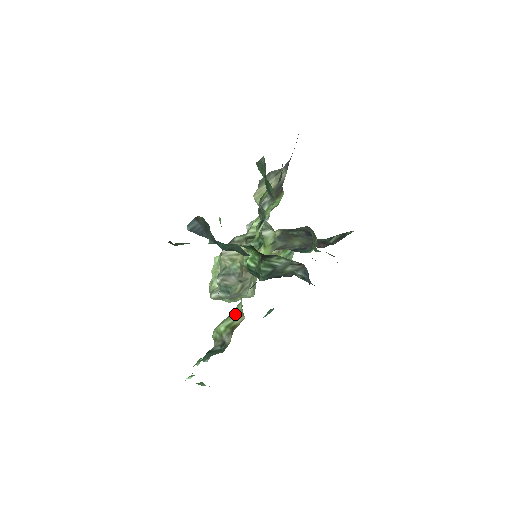
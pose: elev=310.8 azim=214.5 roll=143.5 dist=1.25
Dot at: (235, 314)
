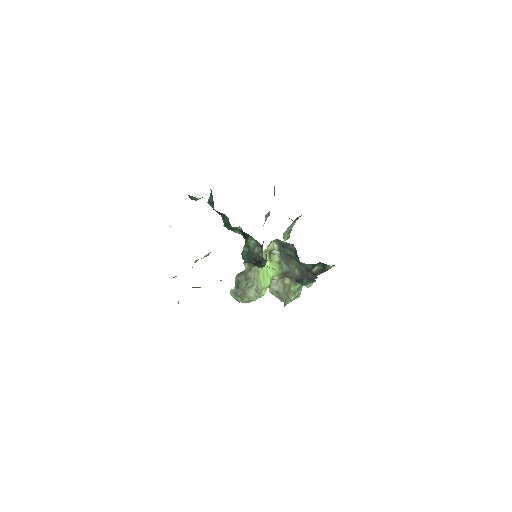
Dot at: (206, 255)
